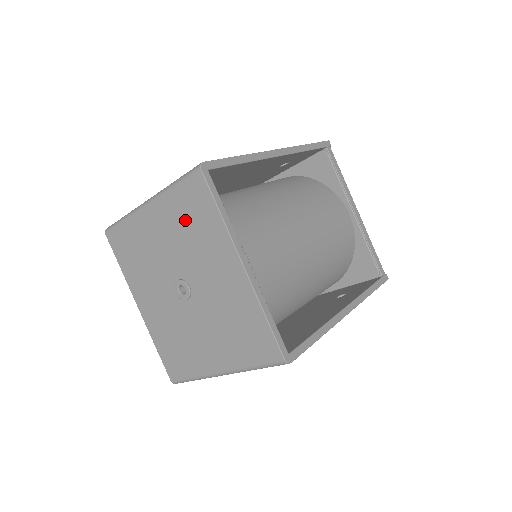
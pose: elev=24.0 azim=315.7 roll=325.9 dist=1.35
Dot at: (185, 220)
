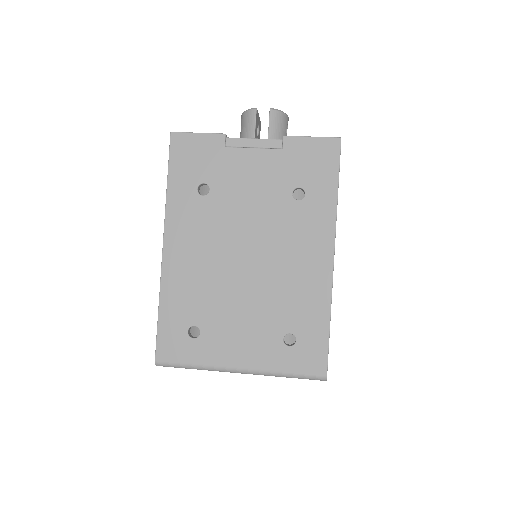
Dot at: occluded
